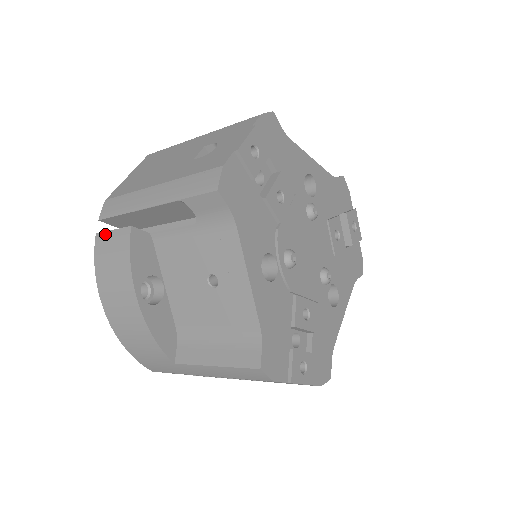
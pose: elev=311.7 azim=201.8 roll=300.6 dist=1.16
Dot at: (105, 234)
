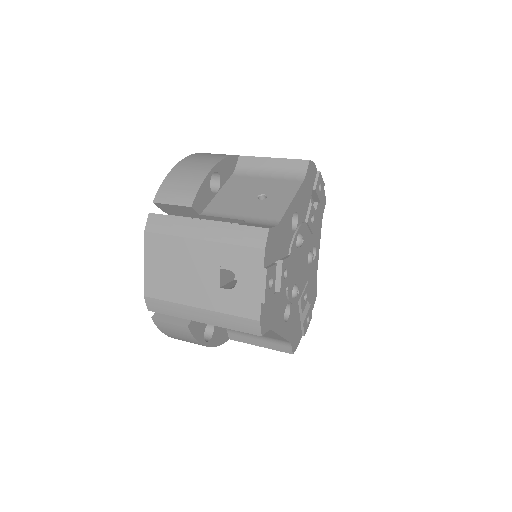
Dot at: (162, 322)
